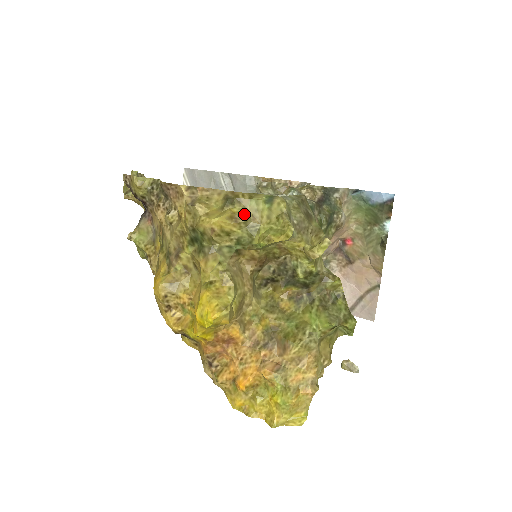
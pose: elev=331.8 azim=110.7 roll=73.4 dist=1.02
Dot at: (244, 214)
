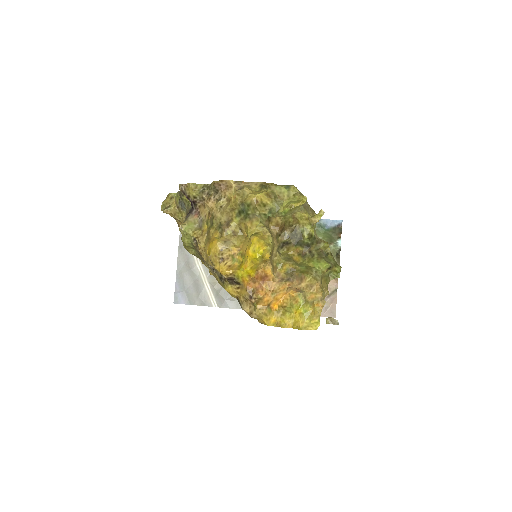
Dot at: (273, 194)
